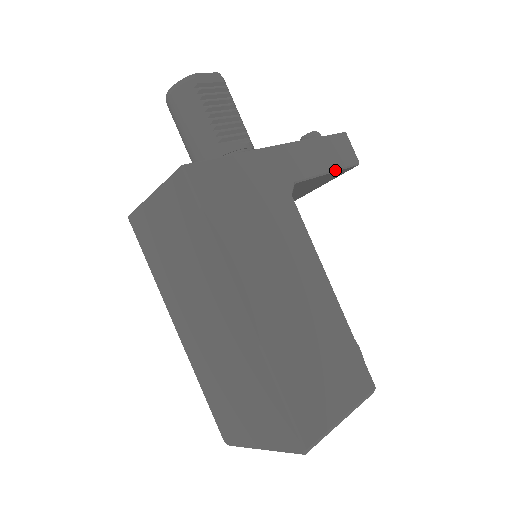
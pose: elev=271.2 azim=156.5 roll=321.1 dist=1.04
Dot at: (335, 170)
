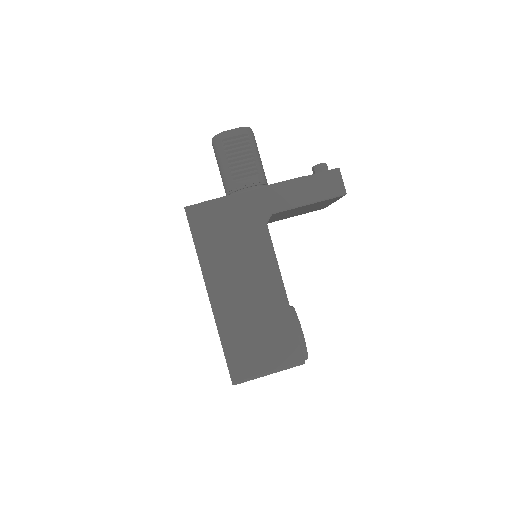
Dot at: (316, 202)
